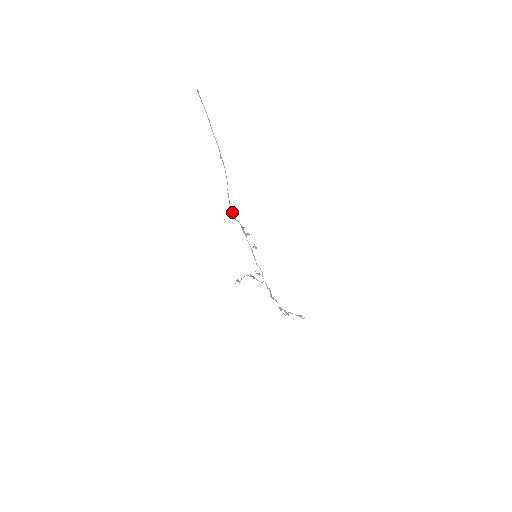
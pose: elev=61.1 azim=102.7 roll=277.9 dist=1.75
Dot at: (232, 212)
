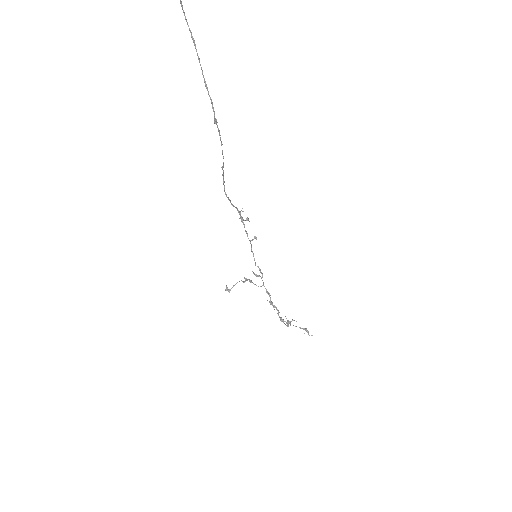
Dot at: occluded
